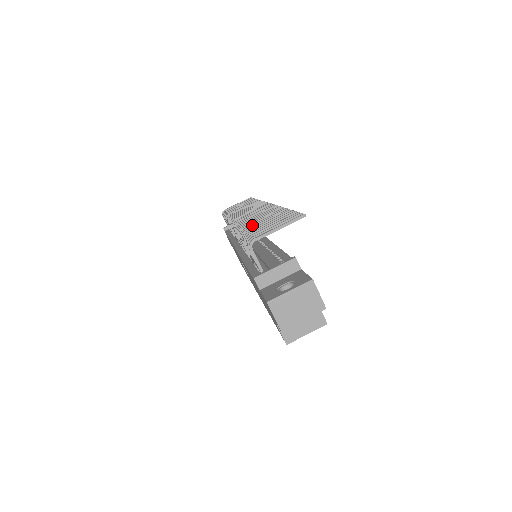
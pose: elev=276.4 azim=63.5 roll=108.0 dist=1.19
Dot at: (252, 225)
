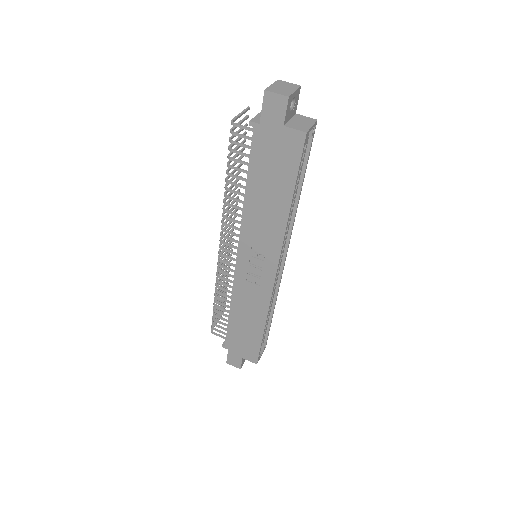
Dot at: occluded
